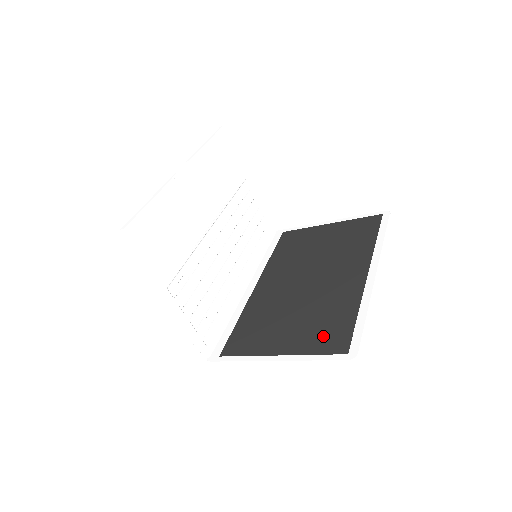
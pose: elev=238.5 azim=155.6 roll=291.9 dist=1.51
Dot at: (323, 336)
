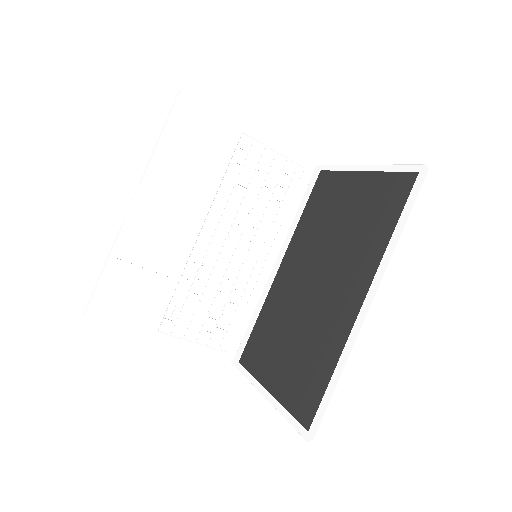
Dot at: (300, 389)
